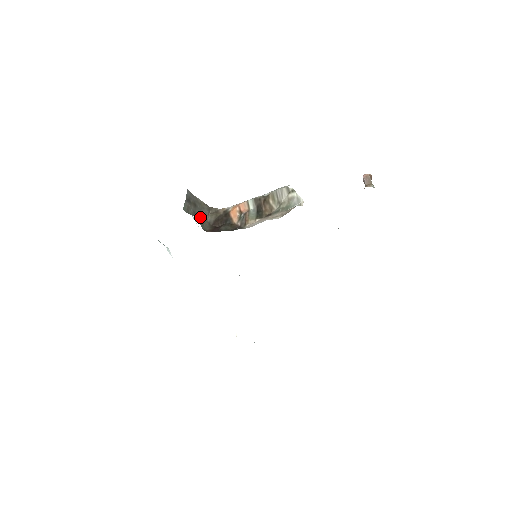
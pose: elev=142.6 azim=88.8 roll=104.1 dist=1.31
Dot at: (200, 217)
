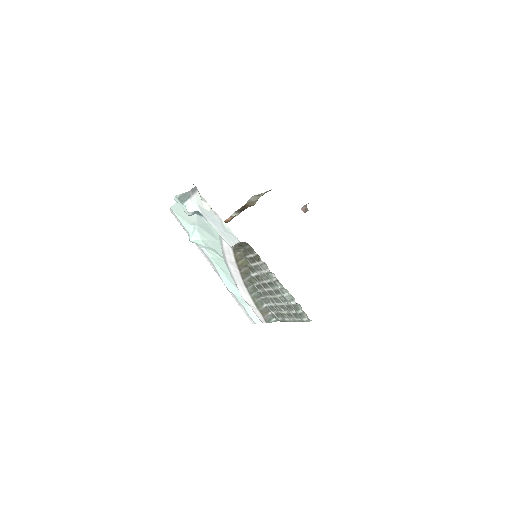
Dot at: occluded
